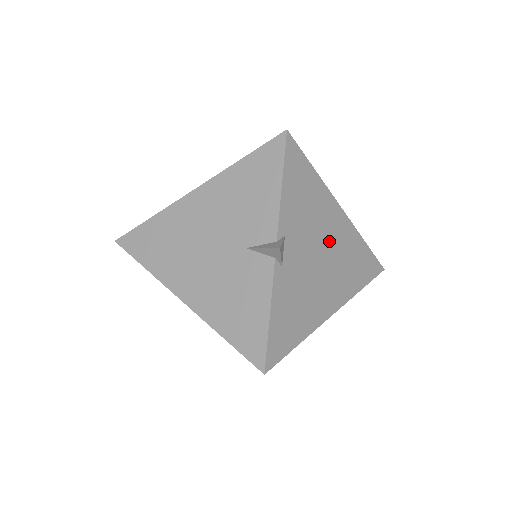
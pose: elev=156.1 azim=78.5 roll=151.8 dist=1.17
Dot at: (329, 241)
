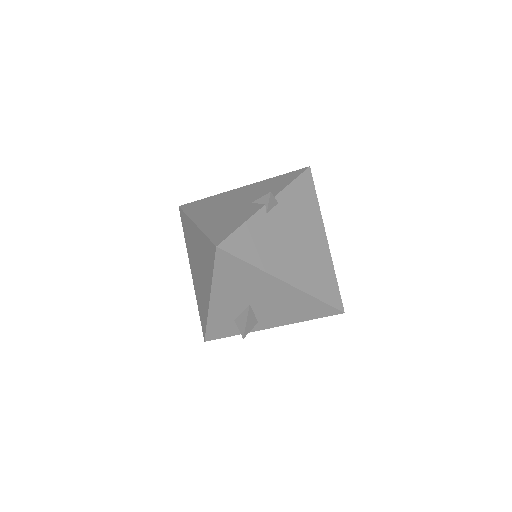
Dot at: (307, 241)
